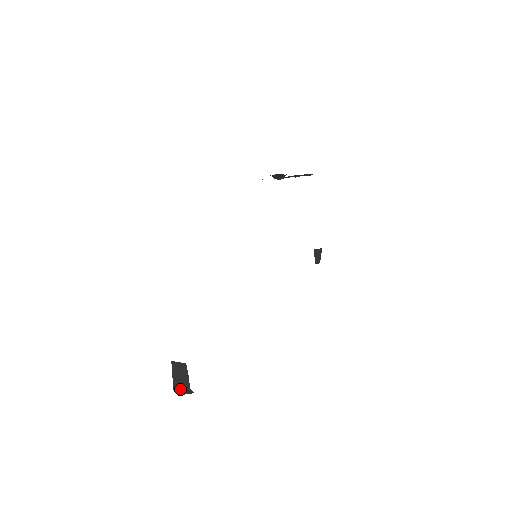
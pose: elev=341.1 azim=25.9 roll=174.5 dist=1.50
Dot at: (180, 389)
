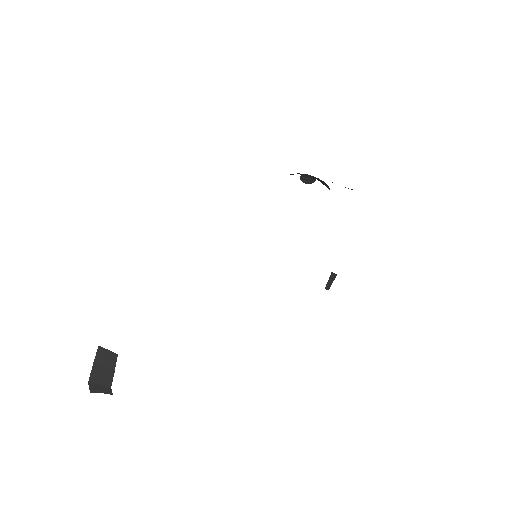
Dot at: (97, 384)
